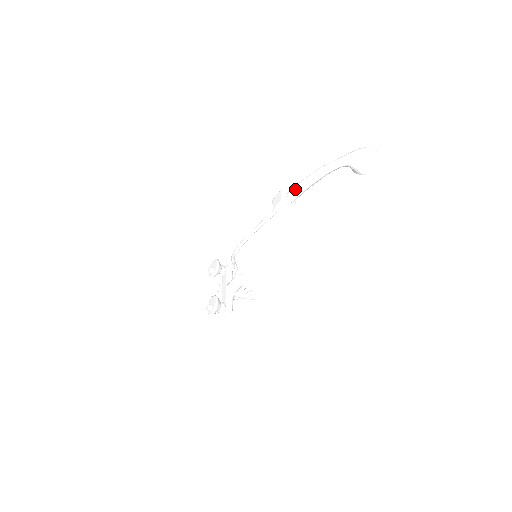
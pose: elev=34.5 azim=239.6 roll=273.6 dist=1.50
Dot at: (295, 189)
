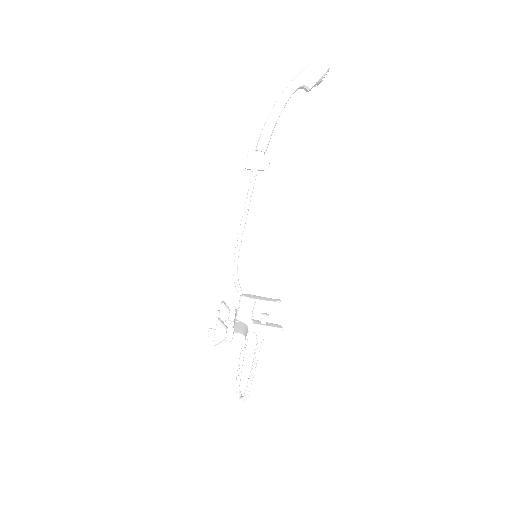
Dot at: (260, 136)
